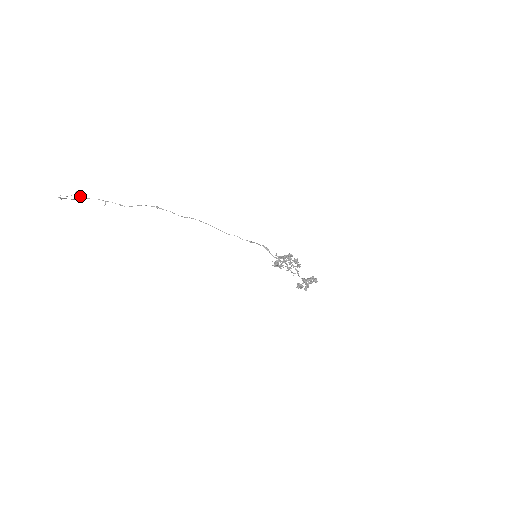
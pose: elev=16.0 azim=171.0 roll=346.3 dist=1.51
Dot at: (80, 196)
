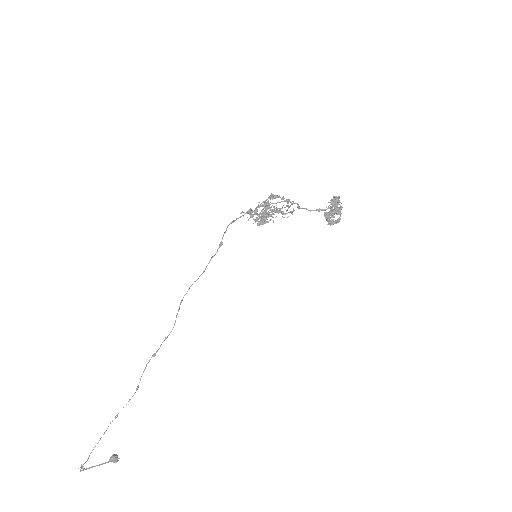
Dot at: (116, 458)
